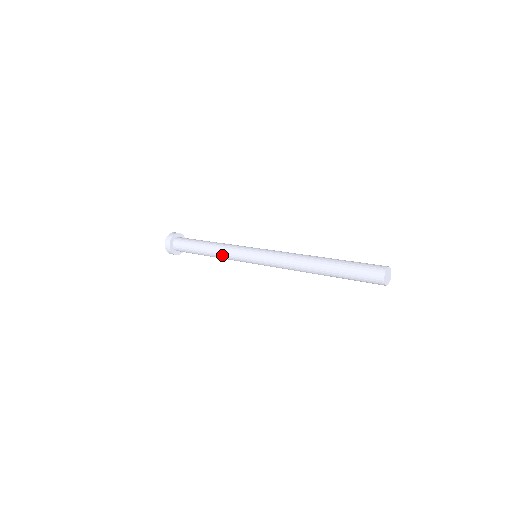
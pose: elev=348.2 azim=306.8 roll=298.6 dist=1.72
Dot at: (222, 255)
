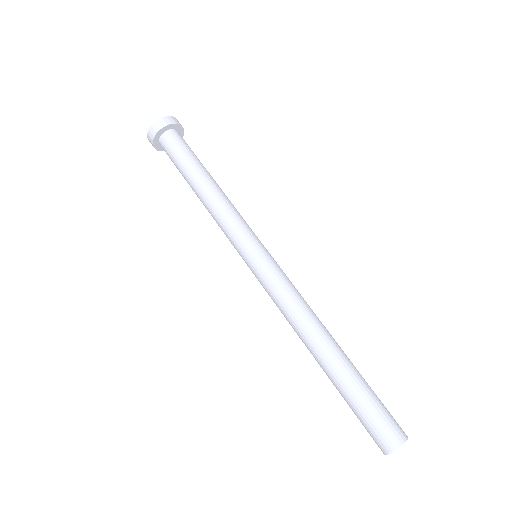
Dot at: (214, 216)
